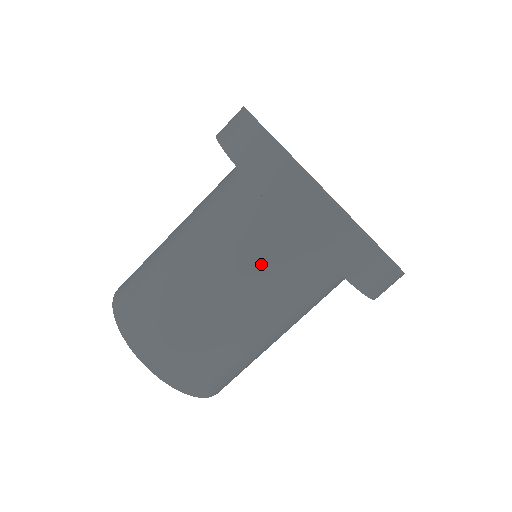
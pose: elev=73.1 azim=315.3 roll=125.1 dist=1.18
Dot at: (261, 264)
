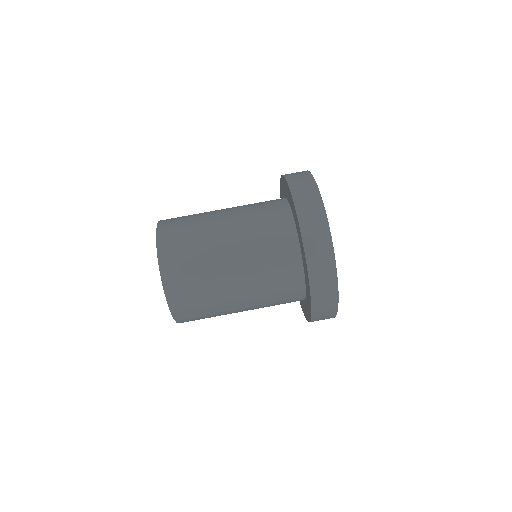
Dot at: (264, 235)
